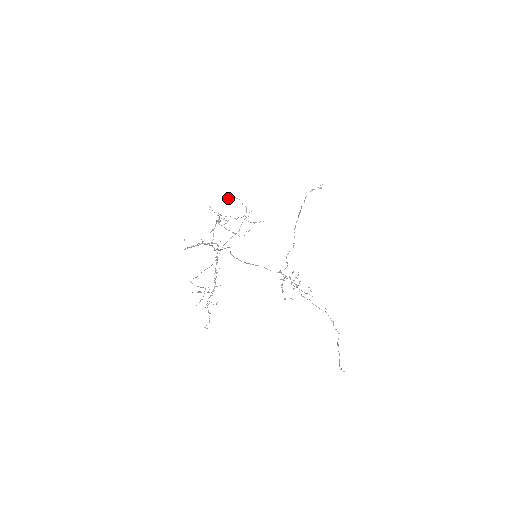
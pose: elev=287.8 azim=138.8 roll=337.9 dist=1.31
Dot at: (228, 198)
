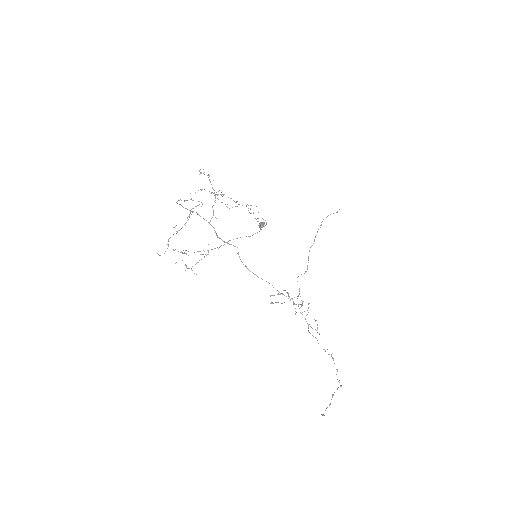
Dot at: (261, 224)
